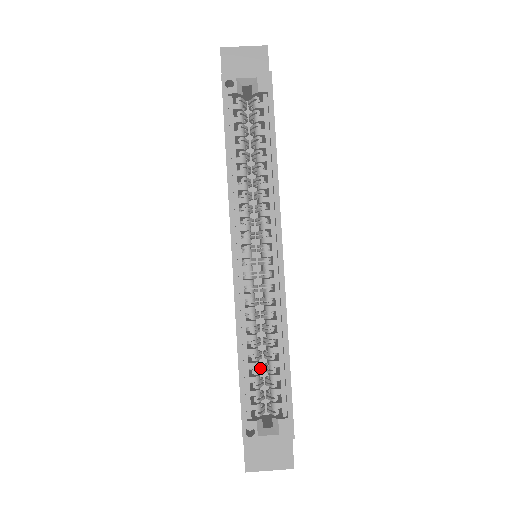
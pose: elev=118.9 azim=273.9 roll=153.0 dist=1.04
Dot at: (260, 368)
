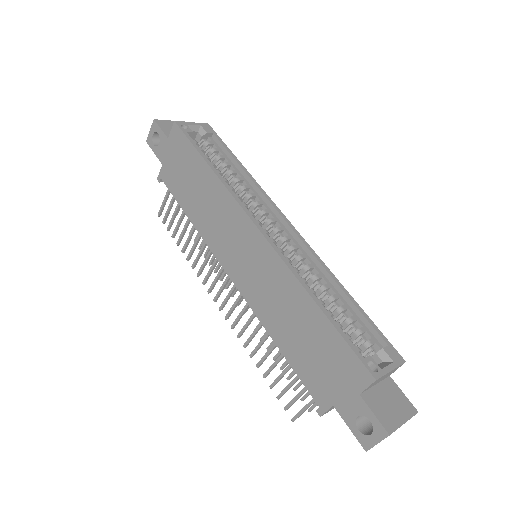
Dot at: occluded
